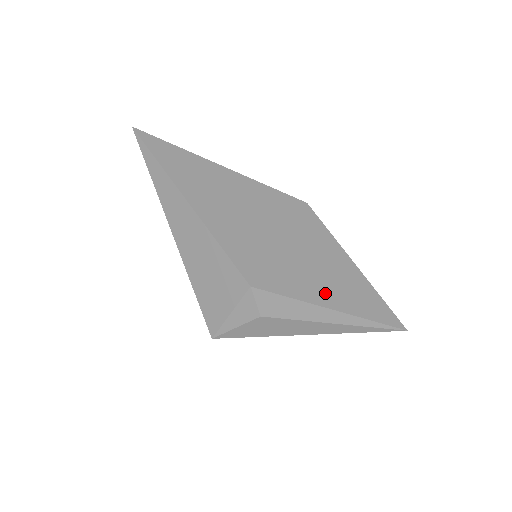
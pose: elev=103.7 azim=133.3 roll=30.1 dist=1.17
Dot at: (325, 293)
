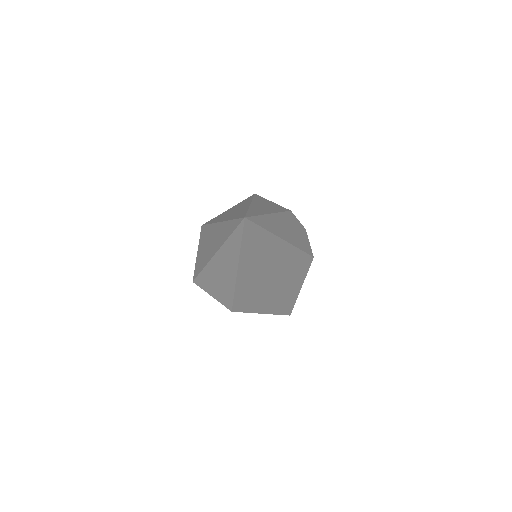
Dot at: (268, 307)
